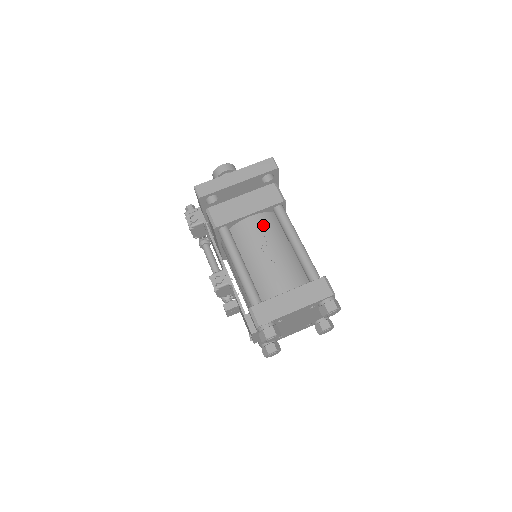
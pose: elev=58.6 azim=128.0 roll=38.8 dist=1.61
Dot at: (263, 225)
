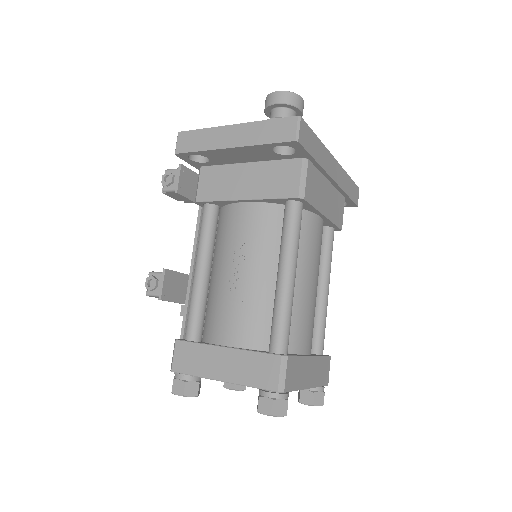
Dot at: (254, 224)
